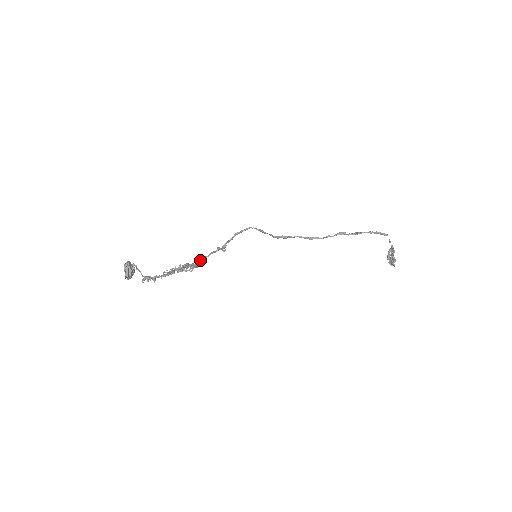
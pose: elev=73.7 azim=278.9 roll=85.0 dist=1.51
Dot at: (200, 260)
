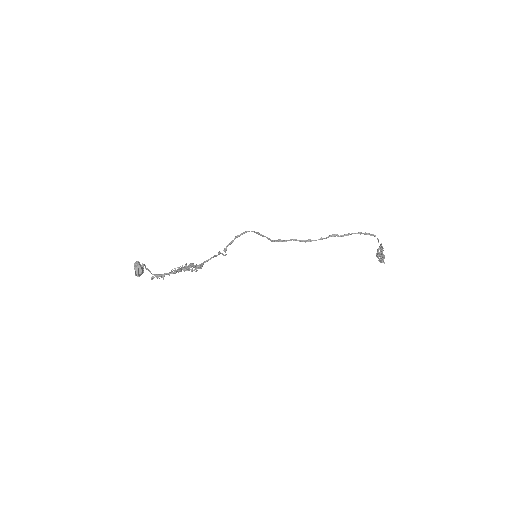
Dot at: (203, 262)
